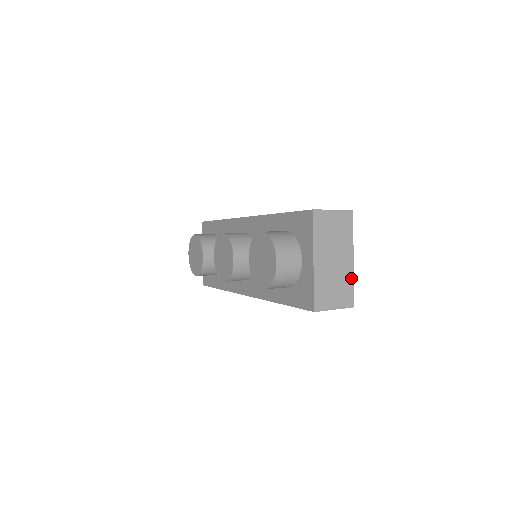
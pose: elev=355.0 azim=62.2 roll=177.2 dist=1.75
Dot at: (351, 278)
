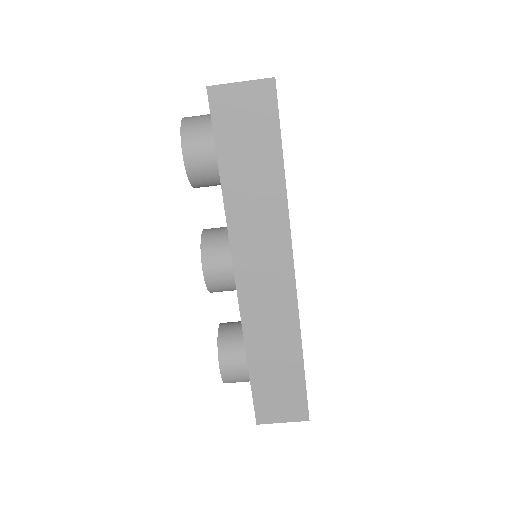
Dot at: occluded
